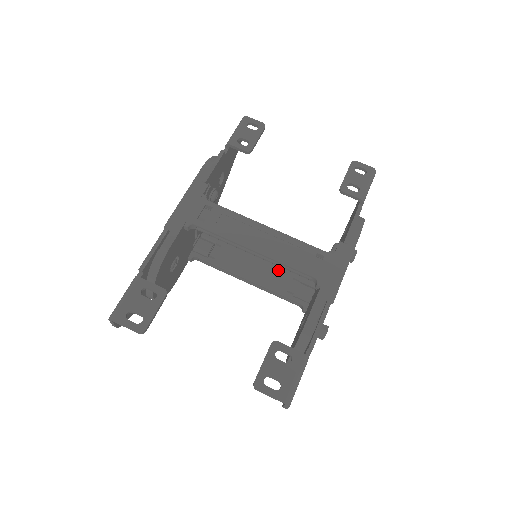
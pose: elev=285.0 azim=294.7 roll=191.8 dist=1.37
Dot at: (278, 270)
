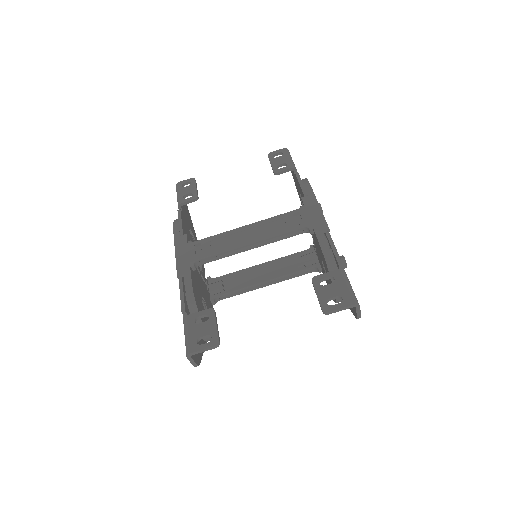
Dot at: (280, 261)
